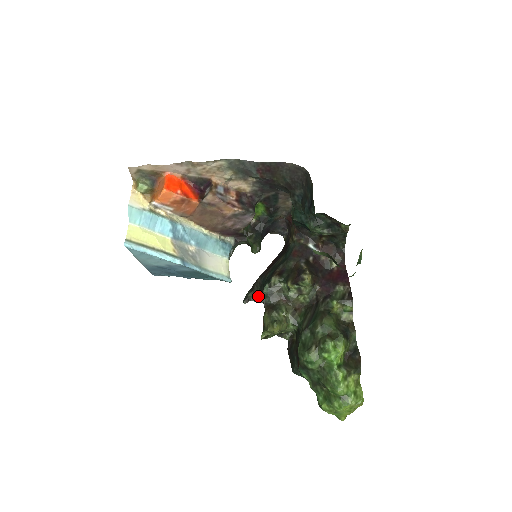
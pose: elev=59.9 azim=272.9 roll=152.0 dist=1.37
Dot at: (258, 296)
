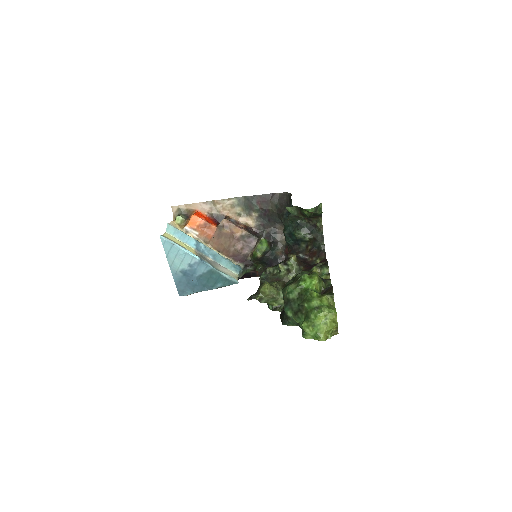
Dot at: occluded
